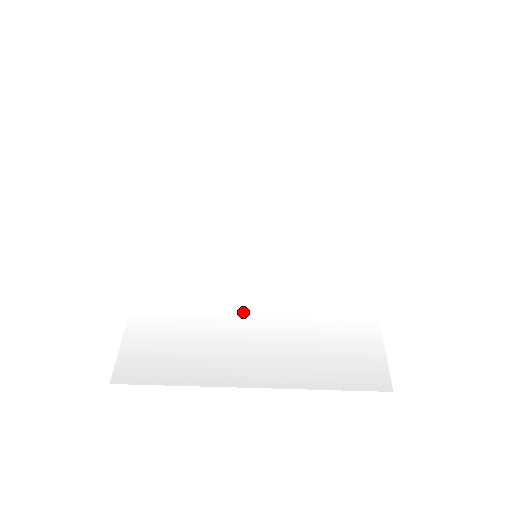
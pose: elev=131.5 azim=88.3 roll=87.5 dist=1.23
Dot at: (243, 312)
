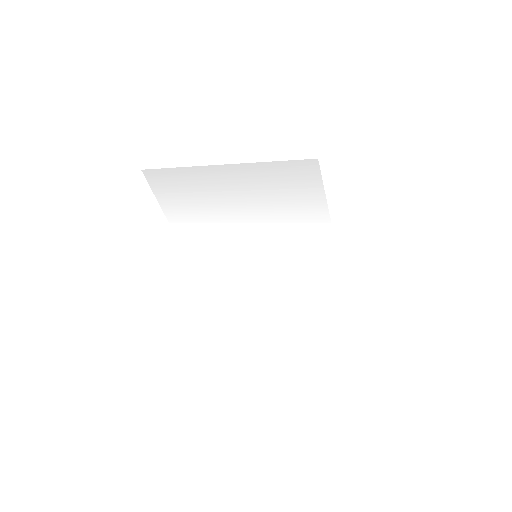
Dot at: (234, 215)
